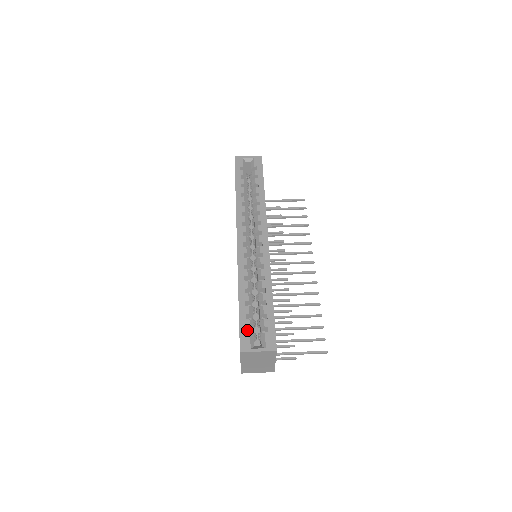
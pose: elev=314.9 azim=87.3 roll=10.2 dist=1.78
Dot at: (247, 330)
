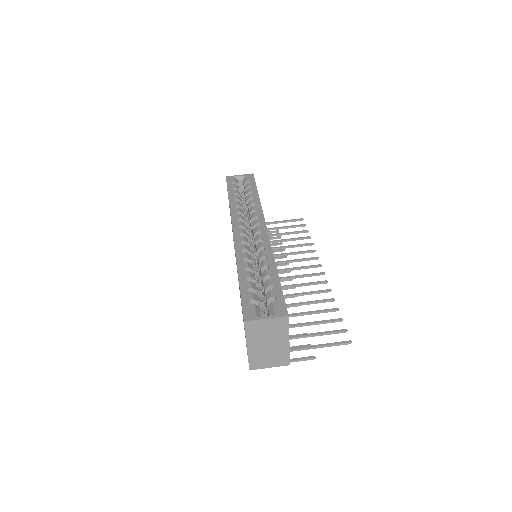
Dot at: occluded
